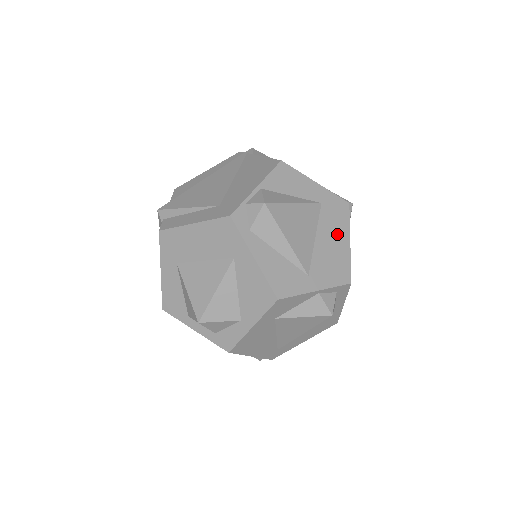
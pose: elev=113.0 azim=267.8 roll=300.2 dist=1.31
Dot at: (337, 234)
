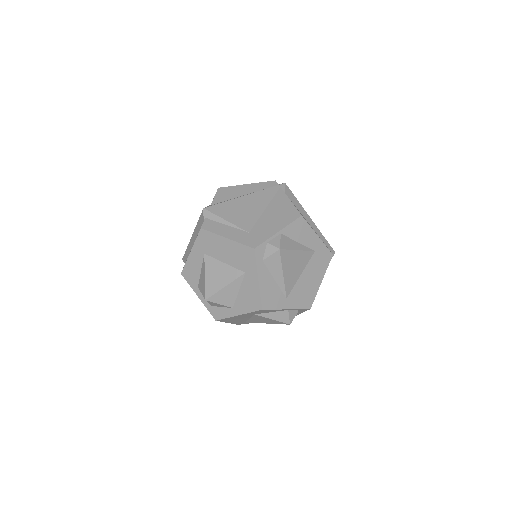
Dot at: (316, 275)
